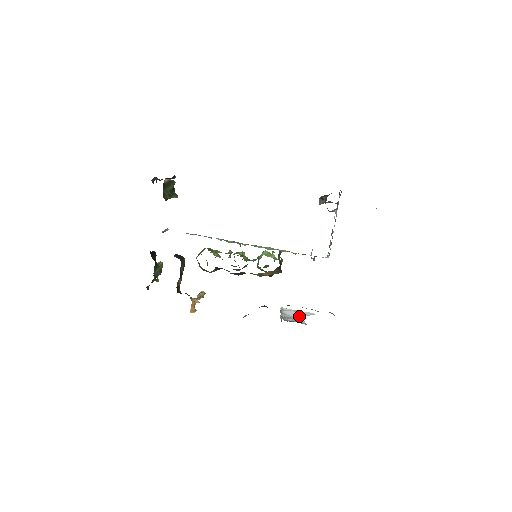
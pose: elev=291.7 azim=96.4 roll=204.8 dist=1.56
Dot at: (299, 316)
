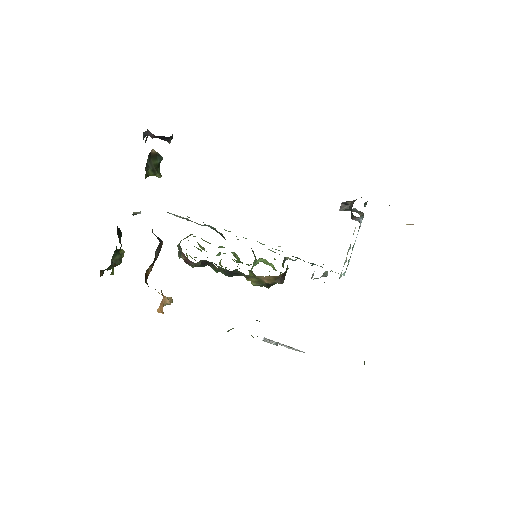
Dot at: (290, 348)
